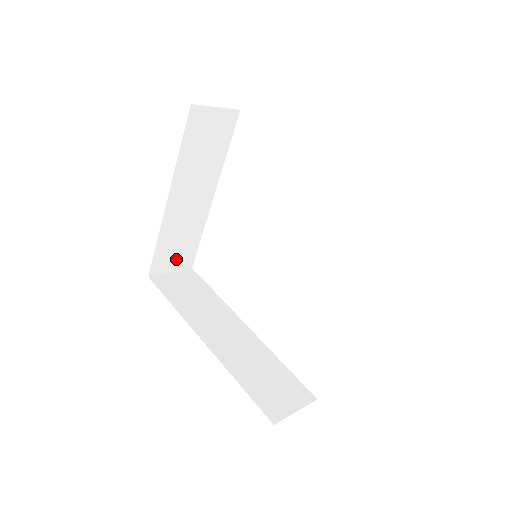
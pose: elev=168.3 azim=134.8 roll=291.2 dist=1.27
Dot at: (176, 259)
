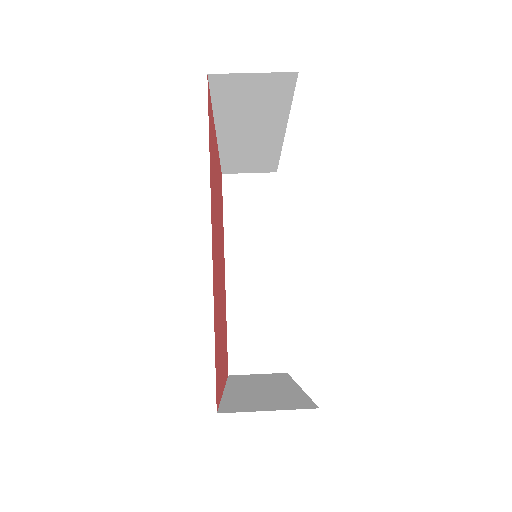
Dot at: (252, 167)
